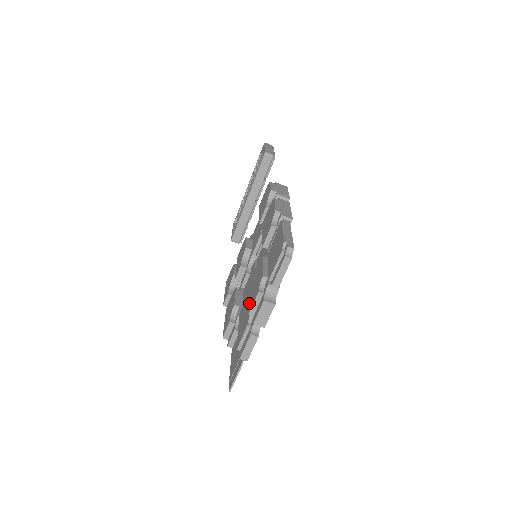
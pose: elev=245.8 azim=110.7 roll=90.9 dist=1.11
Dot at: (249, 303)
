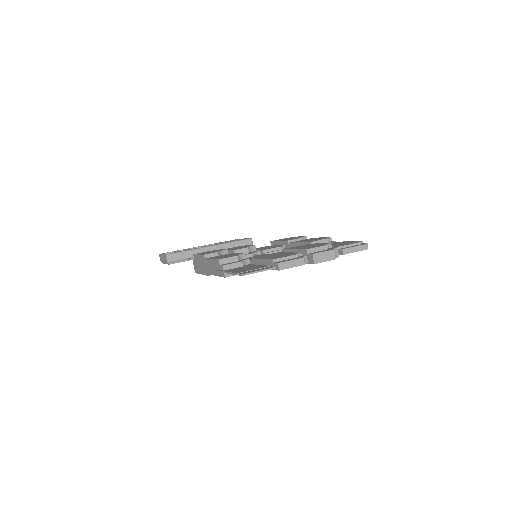
Dot at: (301, 248)
